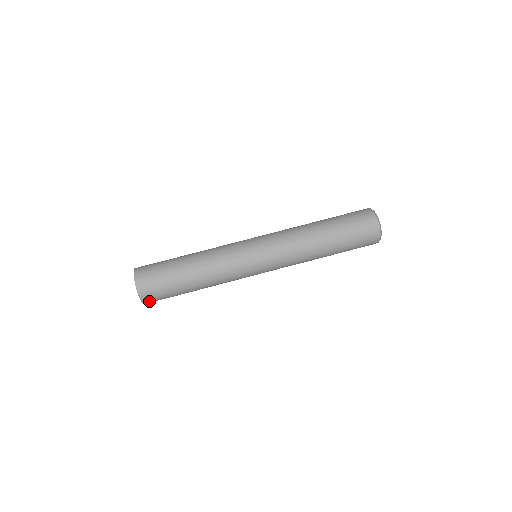
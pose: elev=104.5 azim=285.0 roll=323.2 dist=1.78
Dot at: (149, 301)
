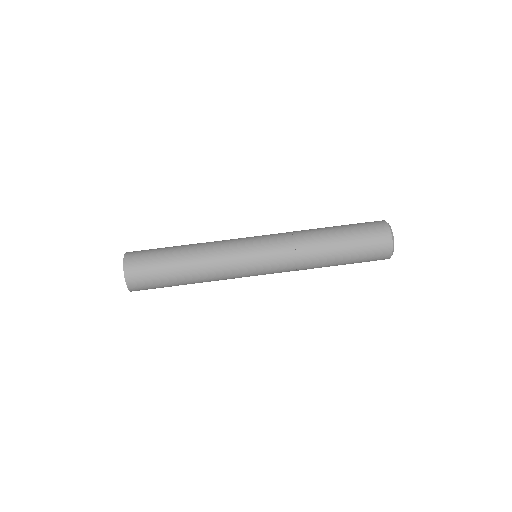
Dot at: (137, 290)
